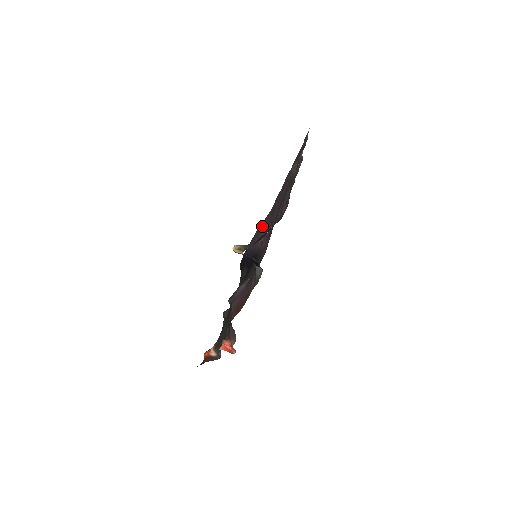
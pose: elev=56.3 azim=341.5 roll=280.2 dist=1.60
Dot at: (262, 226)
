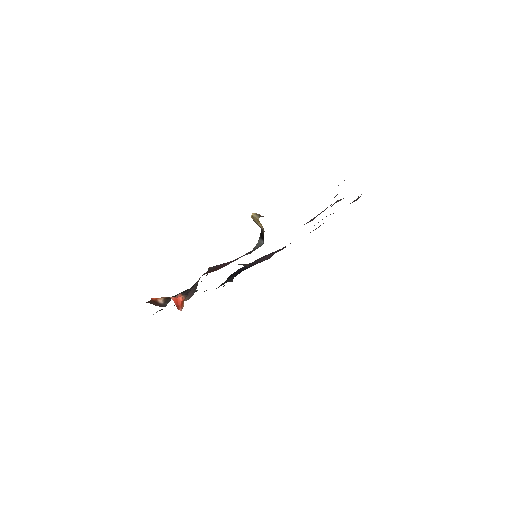
Dot at: (272, 252)
